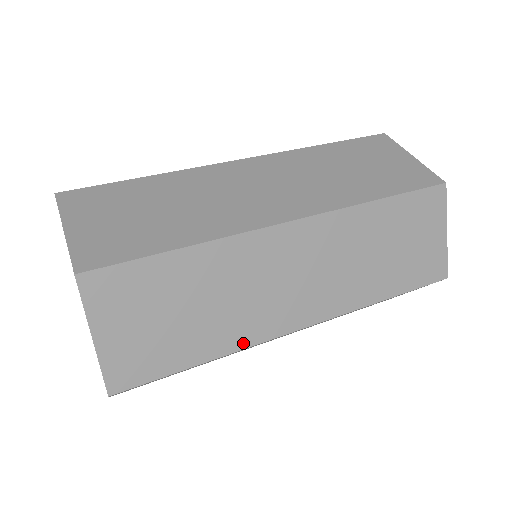
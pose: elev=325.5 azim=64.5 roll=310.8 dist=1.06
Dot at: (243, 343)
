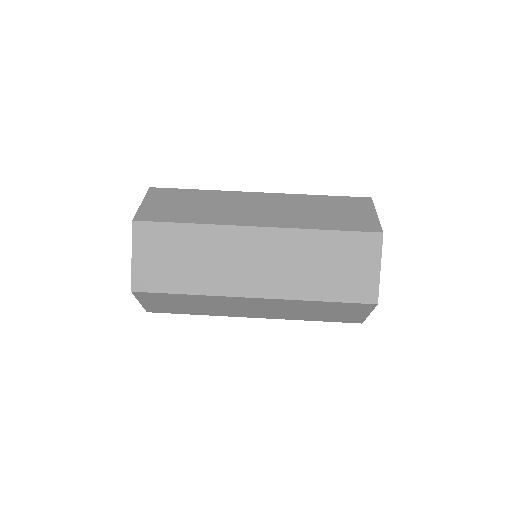
Dot at: (217, 315)
